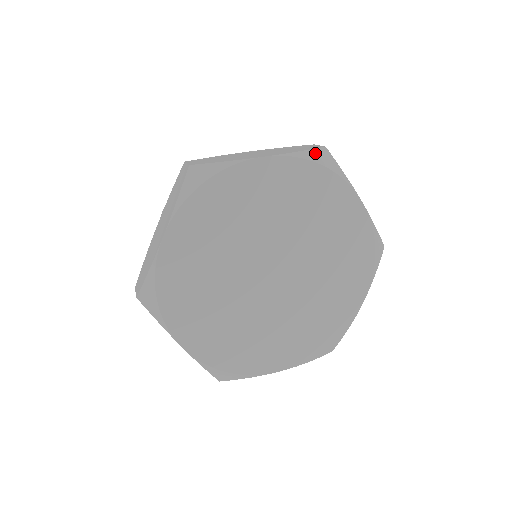
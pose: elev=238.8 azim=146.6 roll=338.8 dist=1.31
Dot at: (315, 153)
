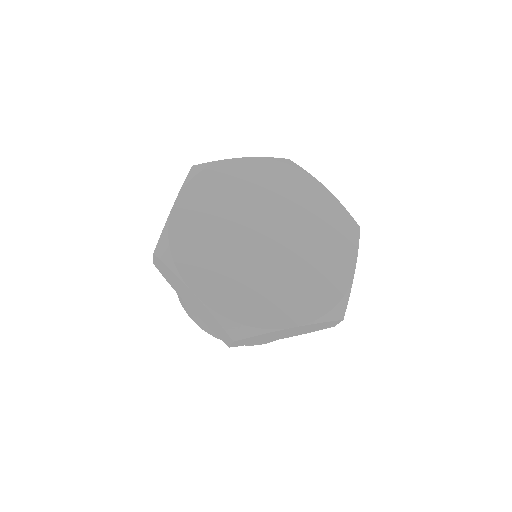
Dot at: (281, 159)
